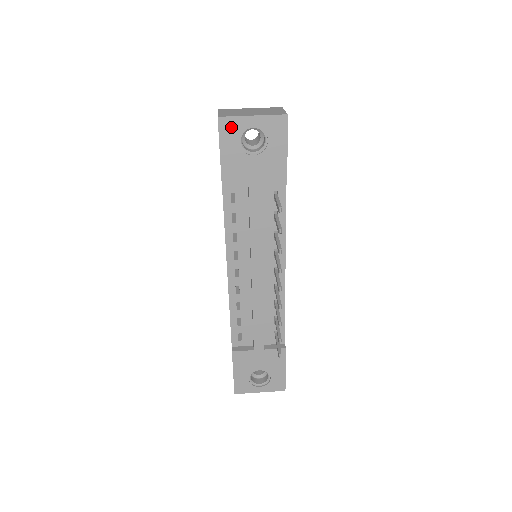
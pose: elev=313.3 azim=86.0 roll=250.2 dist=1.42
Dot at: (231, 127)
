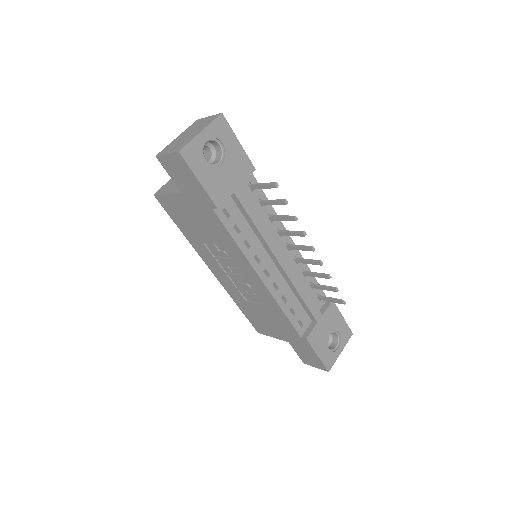
Dot at: (193, 153)
